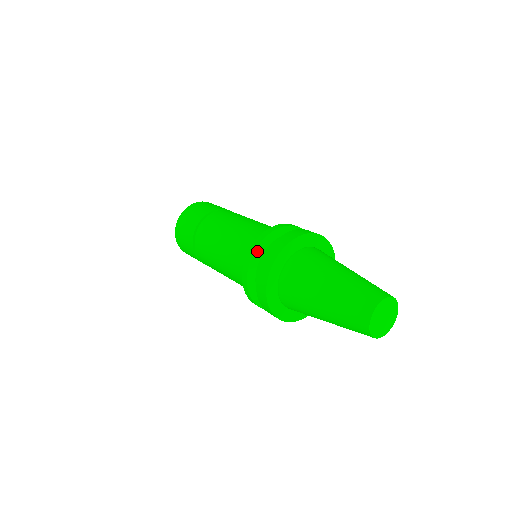
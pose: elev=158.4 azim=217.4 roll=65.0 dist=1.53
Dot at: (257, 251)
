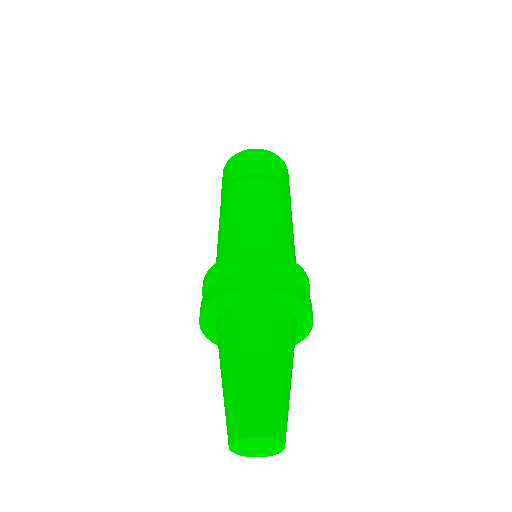
Dot at: occluded
